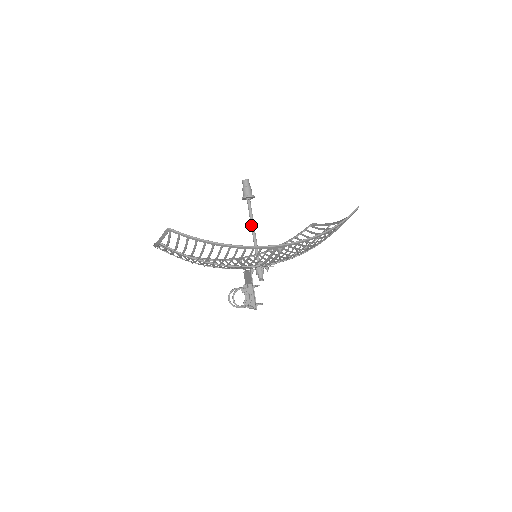
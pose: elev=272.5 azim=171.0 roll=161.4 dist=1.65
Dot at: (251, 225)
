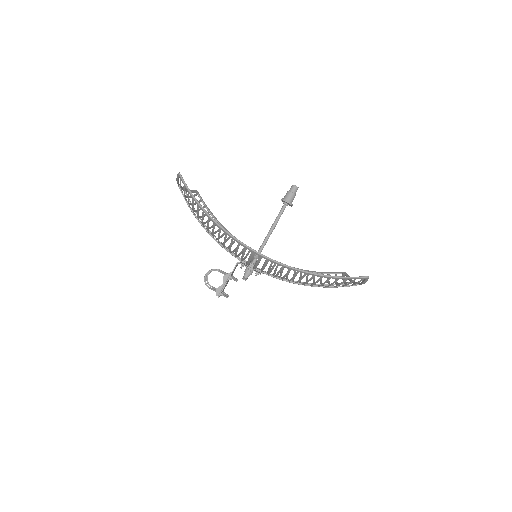
Dot at: (271, 227)
